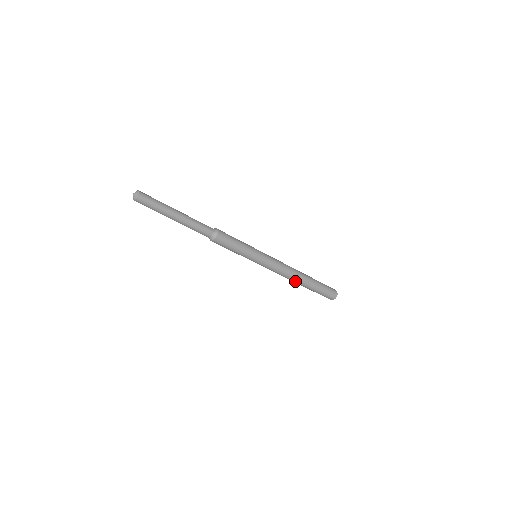
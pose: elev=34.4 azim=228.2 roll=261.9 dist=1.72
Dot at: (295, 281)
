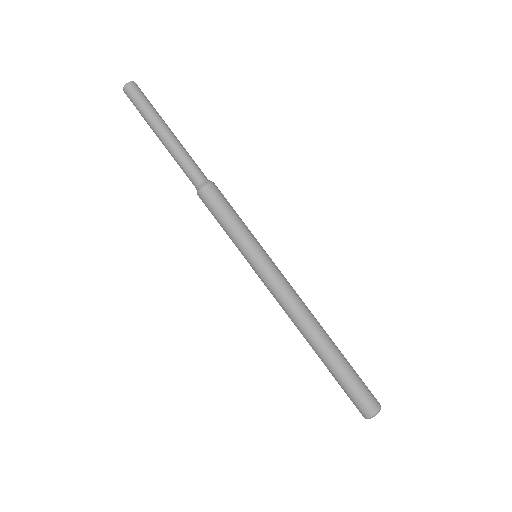
Dot at: (313, 330)
